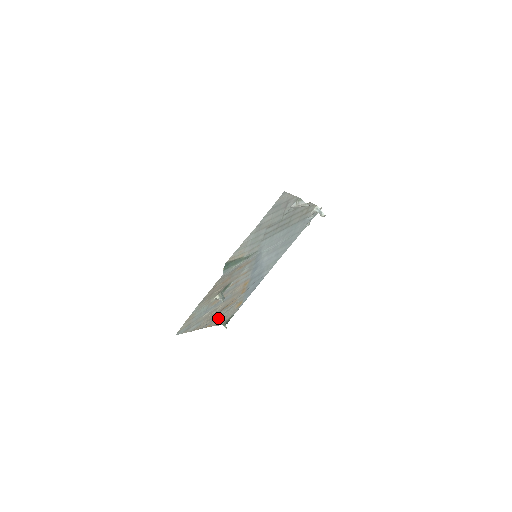
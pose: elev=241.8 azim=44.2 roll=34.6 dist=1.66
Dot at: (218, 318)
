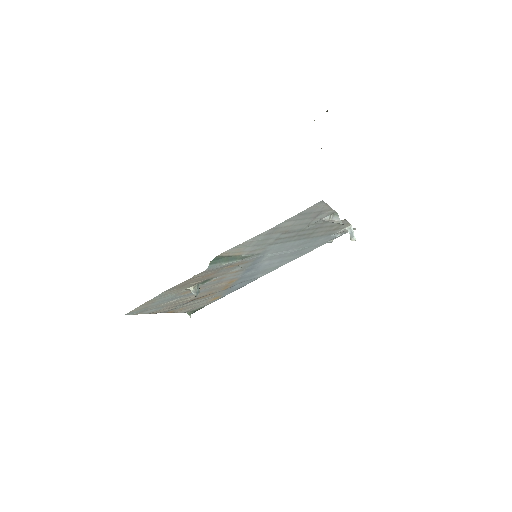
Dot at: (185, 306)
